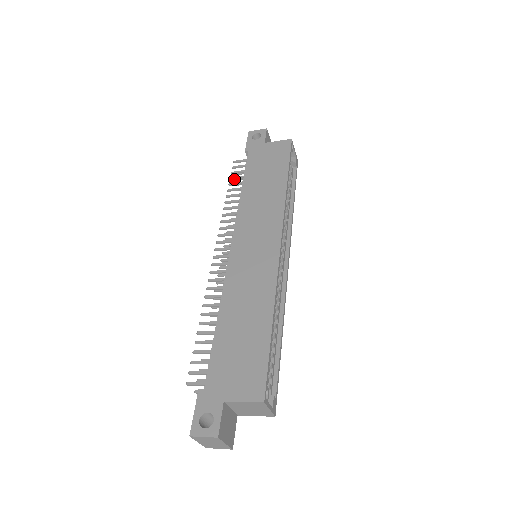
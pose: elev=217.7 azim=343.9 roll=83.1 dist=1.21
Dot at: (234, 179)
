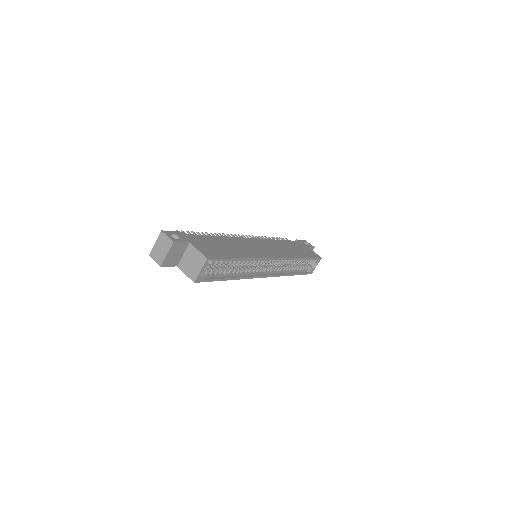
Dot at: (278, 239)
